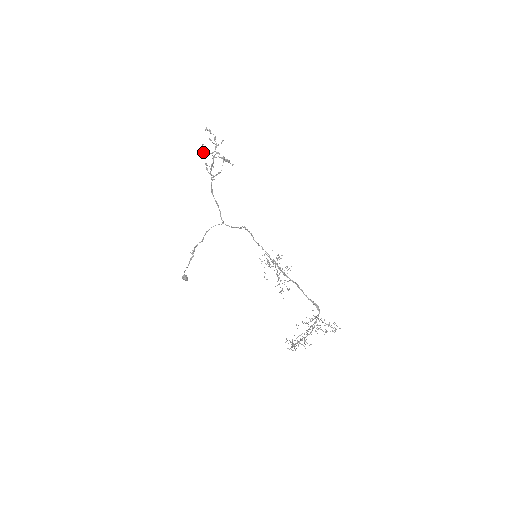
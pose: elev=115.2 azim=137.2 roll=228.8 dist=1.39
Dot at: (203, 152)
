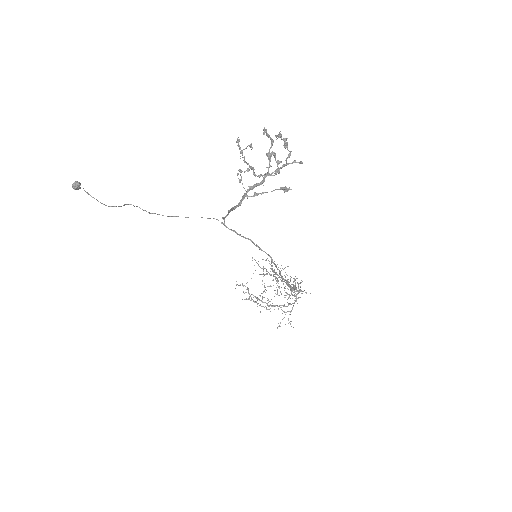
Dot at: (252, 169)
